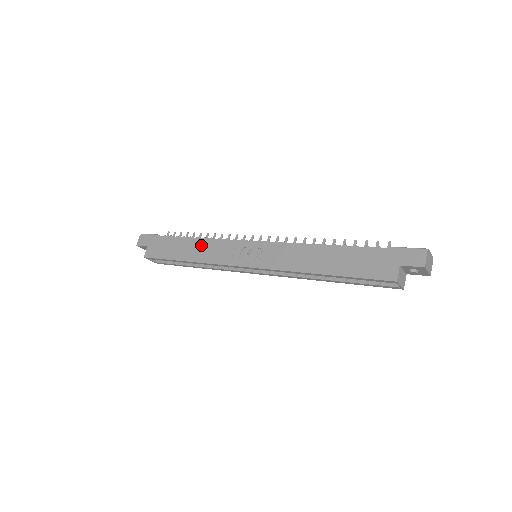
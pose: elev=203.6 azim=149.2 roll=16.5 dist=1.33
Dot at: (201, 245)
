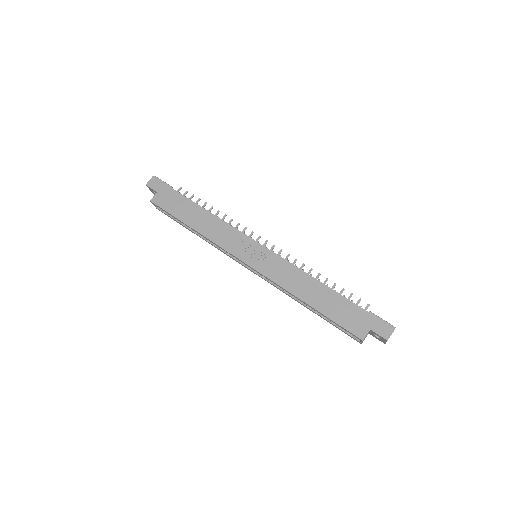
Dot at: (211, 221)
